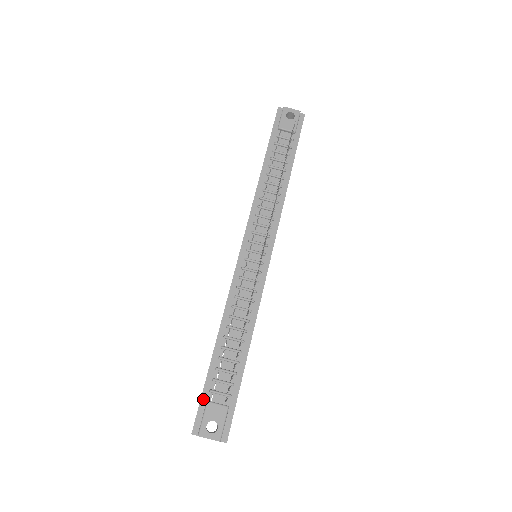
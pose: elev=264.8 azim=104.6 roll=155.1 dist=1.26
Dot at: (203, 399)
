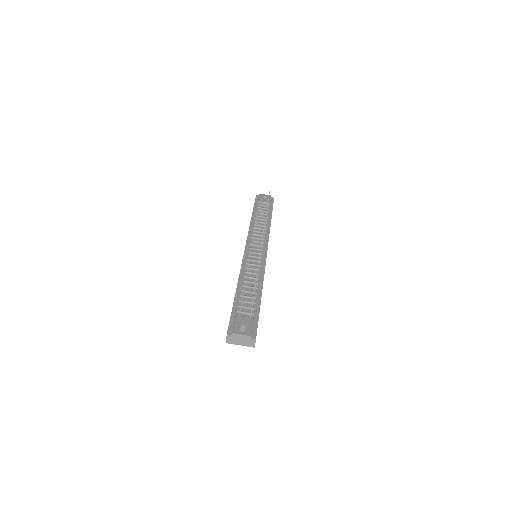
Dot at: (232, 316)
